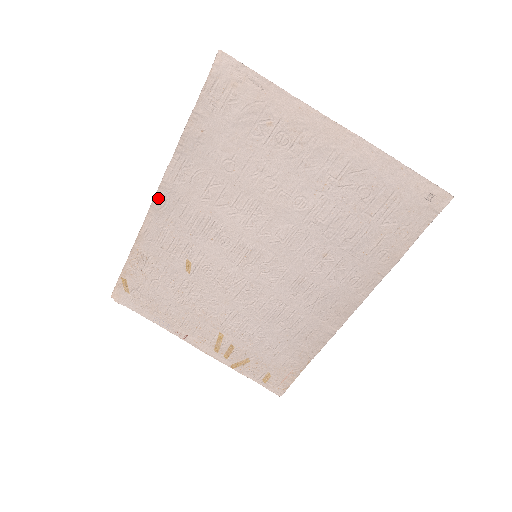
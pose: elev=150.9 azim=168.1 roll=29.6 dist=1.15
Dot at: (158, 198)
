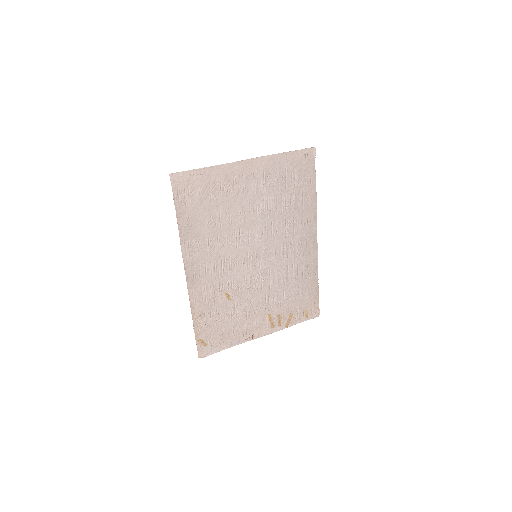
Dot at: (188, 275)
